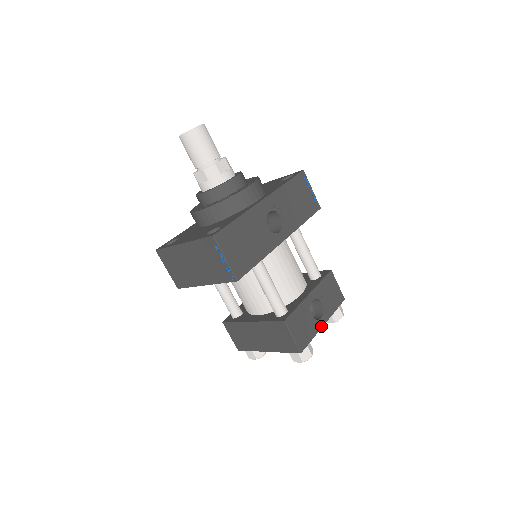
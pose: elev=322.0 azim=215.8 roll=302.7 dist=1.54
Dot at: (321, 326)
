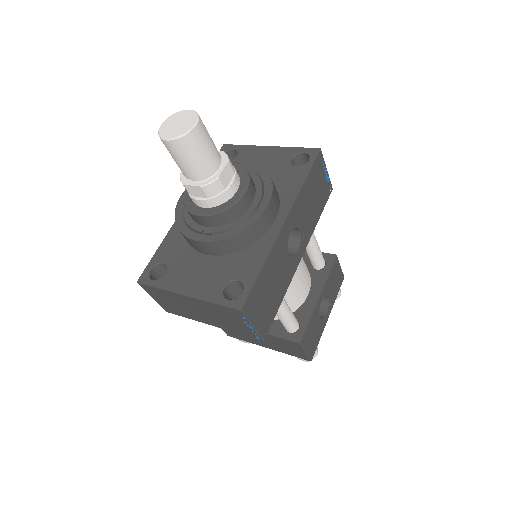
Dot at: (326, 321)
